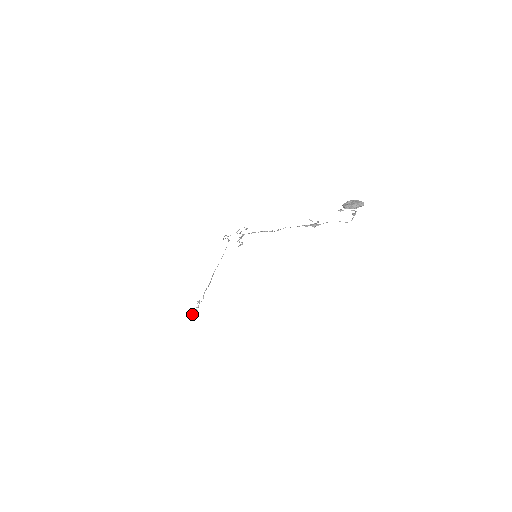
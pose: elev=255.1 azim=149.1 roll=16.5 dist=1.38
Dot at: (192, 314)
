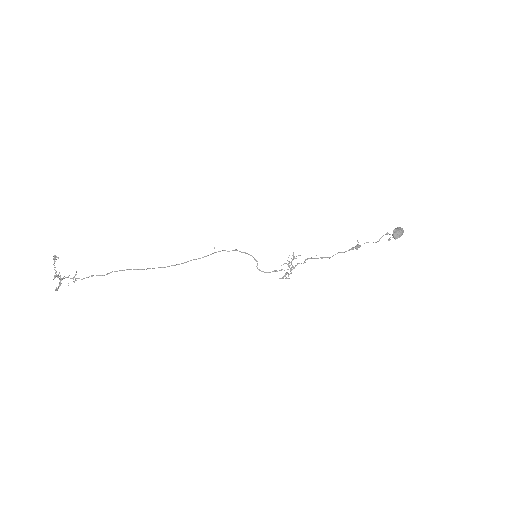
Dot at: (60, 283)
